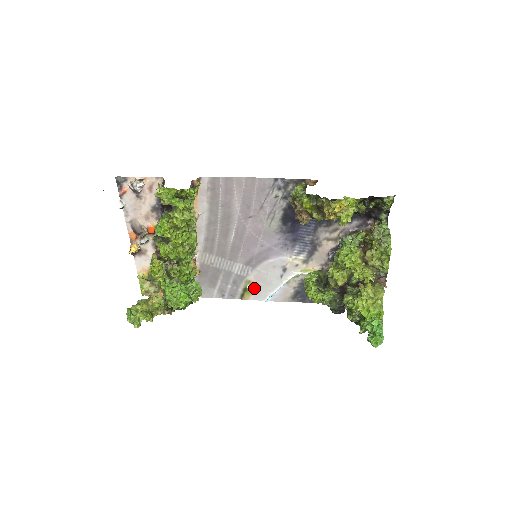
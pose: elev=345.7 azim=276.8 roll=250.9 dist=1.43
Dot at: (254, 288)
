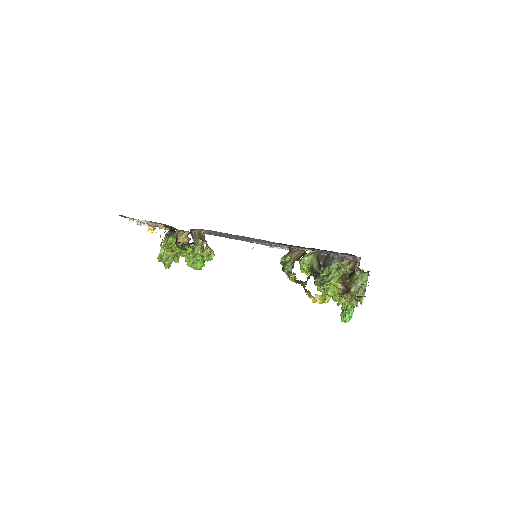
Dot at: occluded
